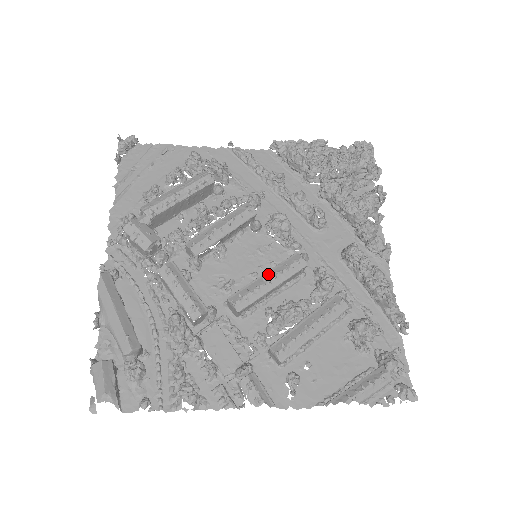
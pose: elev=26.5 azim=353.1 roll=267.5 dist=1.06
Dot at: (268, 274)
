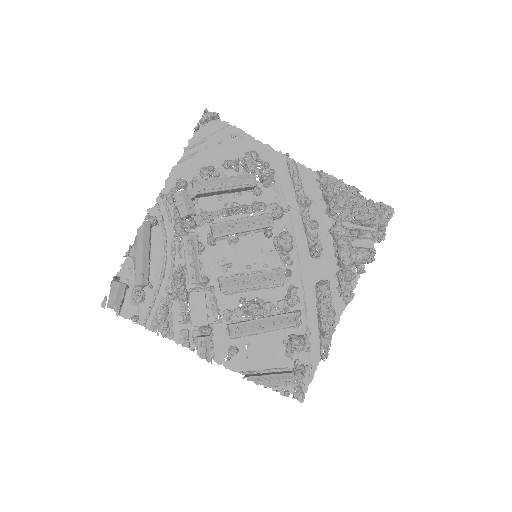
Dot at: (255, 276)
